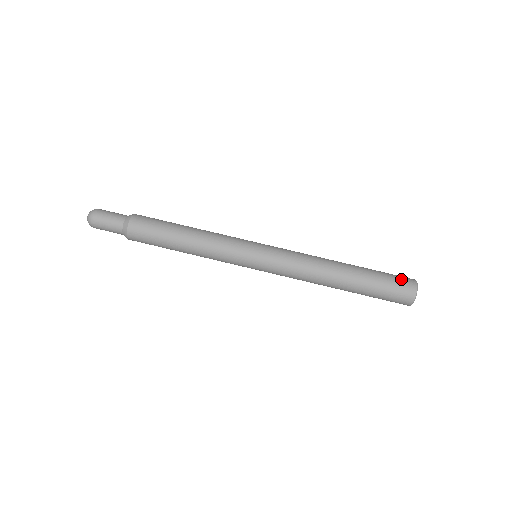
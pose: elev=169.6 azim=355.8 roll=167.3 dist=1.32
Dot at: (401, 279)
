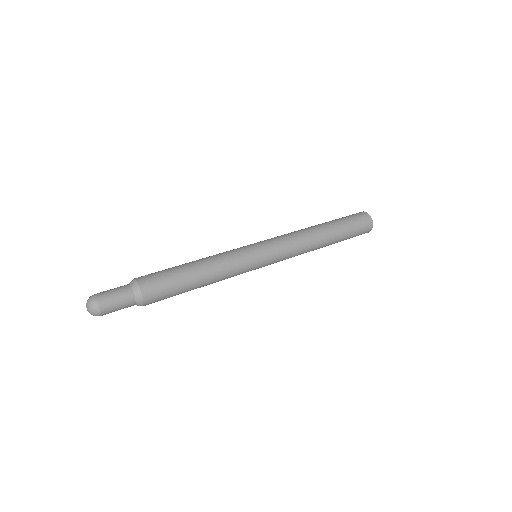
Dot at: (359, 216)
